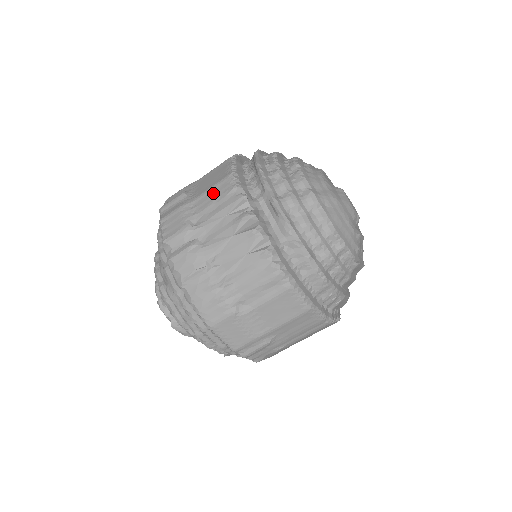
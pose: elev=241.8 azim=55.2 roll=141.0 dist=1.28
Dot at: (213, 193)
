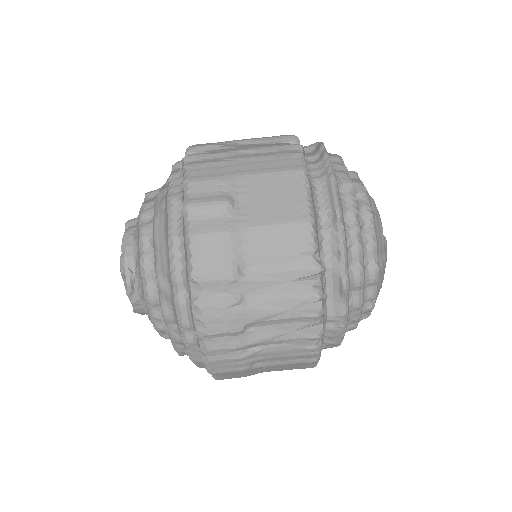
Dot at: (278, 237)
